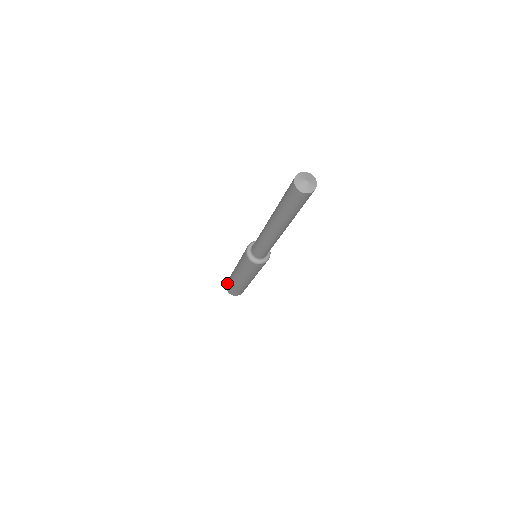
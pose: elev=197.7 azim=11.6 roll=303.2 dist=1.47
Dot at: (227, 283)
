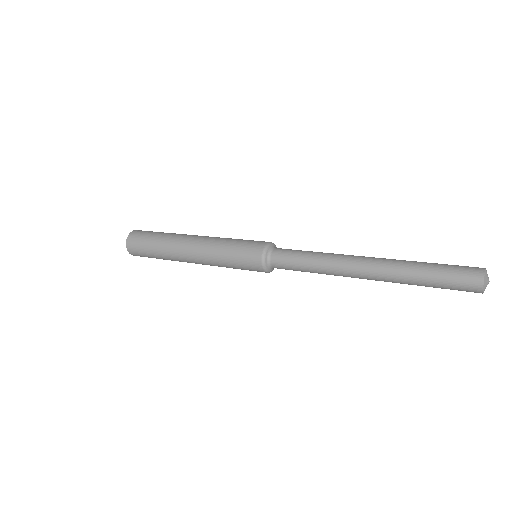
Dot at: (140, 234)
